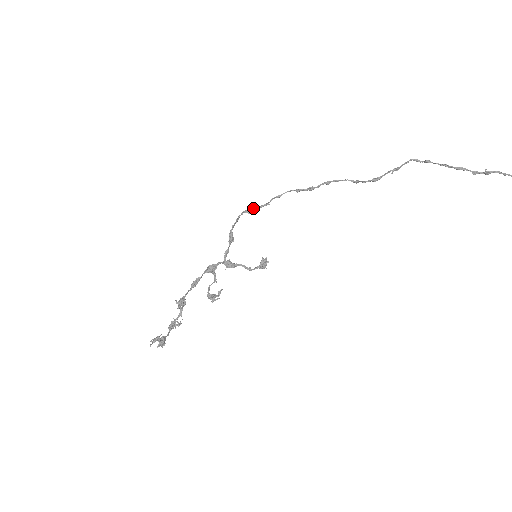
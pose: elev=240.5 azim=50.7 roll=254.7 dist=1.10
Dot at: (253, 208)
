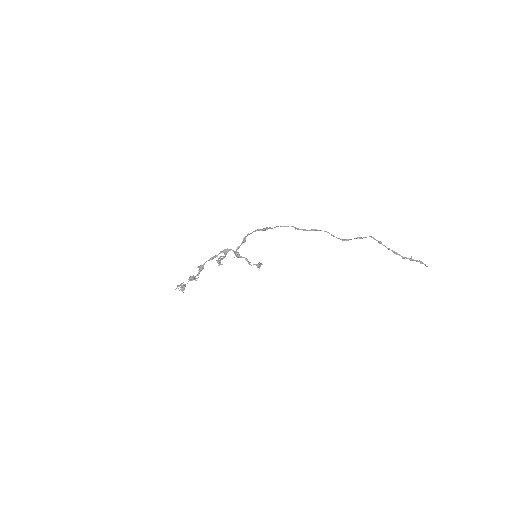
Dot at: (264, 229)
